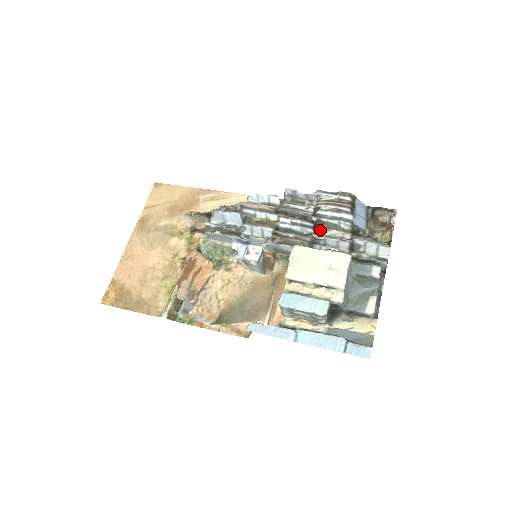
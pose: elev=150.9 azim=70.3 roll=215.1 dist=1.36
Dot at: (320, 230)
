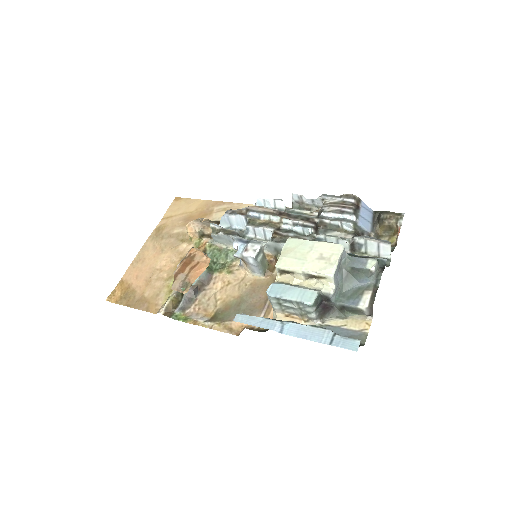
Dot at: (322, 232)
